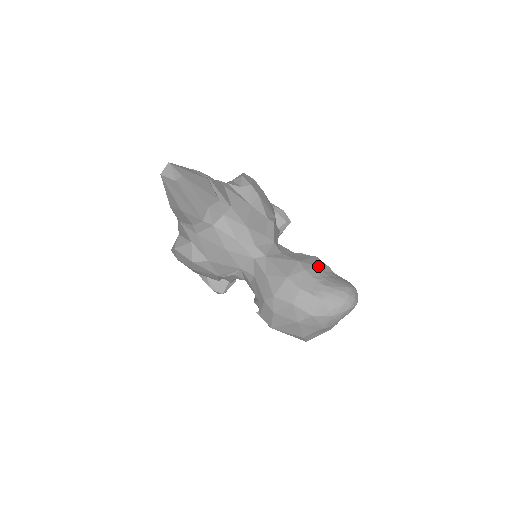
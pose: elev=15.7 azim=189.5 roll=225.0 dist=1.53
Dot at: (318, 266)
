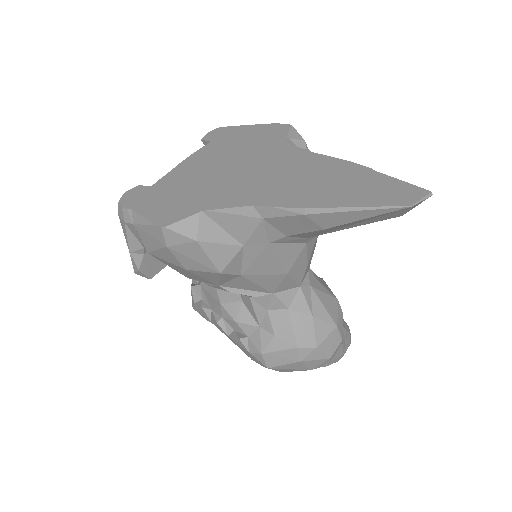
Dot at: occluded
